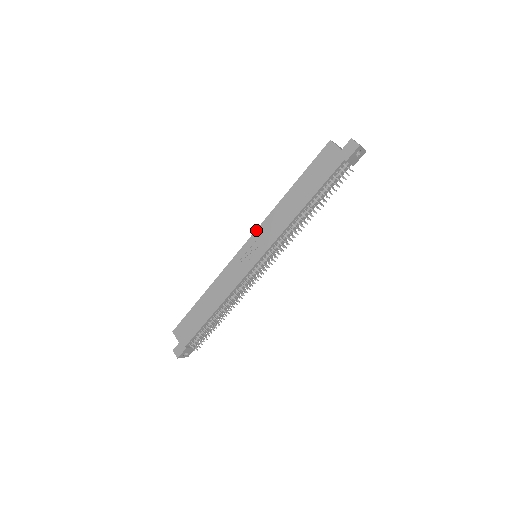
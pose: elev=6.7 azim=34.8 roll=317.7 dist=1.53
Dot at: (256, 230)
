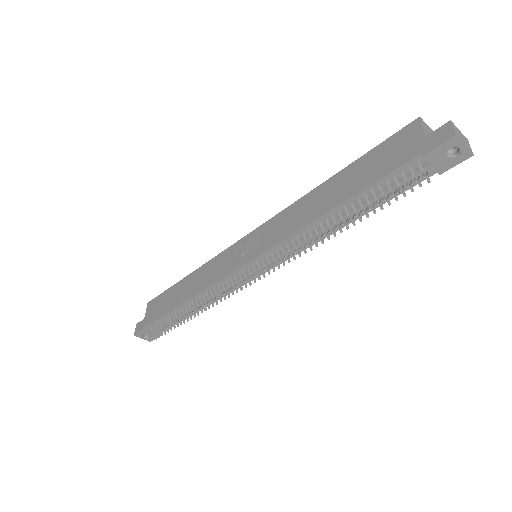
Dot at: (269, 220)
